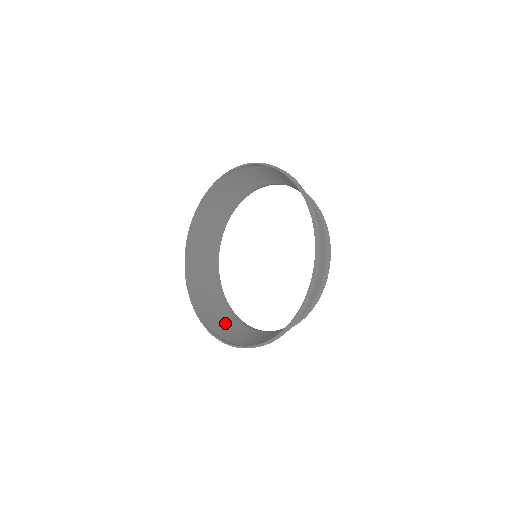
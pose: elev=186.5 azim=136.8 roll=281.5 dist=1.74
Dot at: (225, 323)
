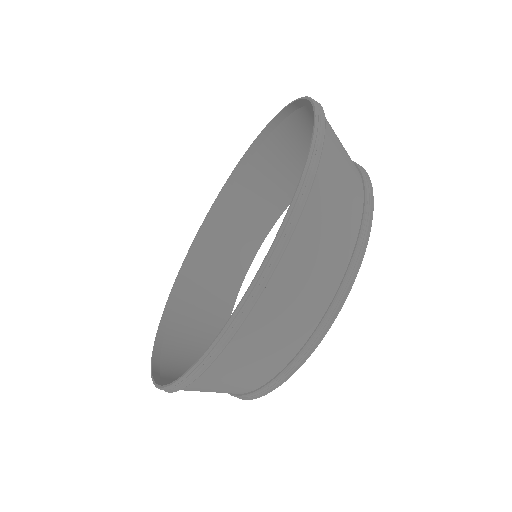
Dot at: occluded
